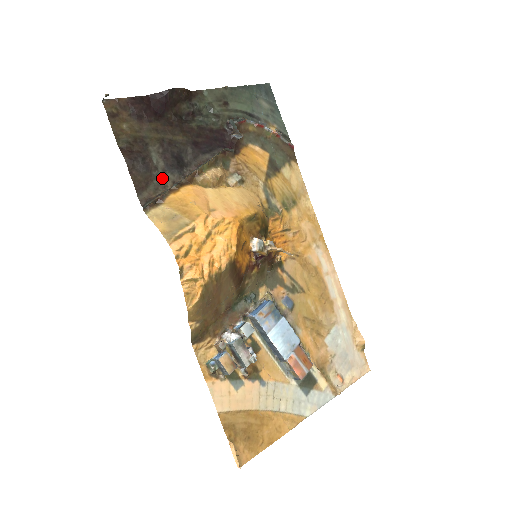
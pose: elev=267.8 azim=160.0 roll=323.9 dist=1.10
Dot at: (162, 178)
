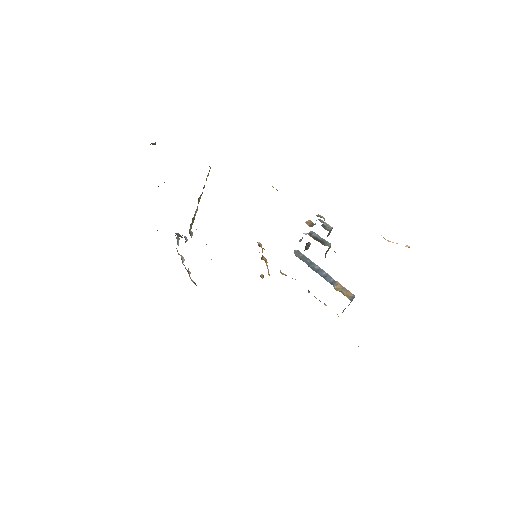
Dot at: occluded
